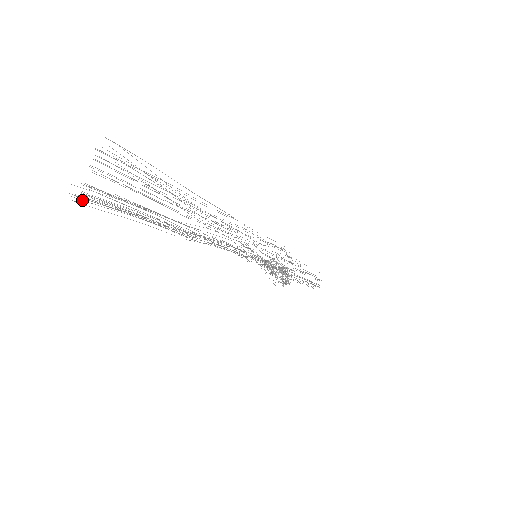
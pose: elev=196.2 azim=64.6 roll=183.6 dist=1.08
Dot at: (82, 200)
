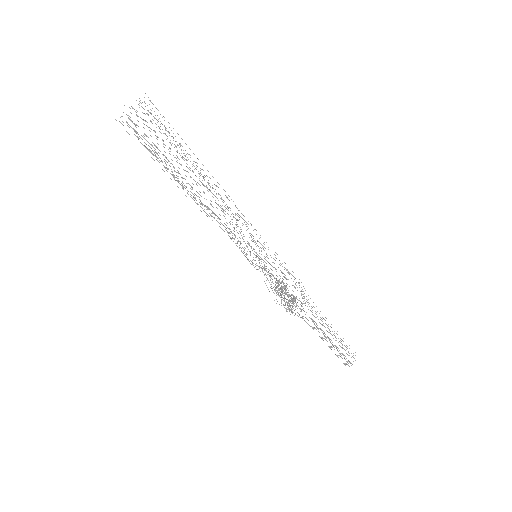
Dot at: (122, 124)
